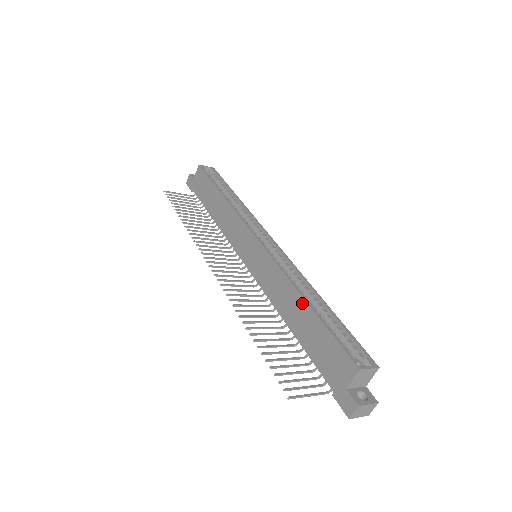
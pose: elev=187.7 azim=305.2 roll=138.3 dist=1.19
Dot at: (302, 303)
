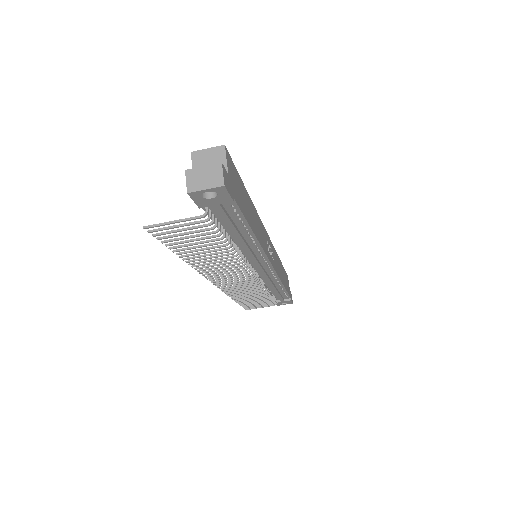
Dot at: occluded
